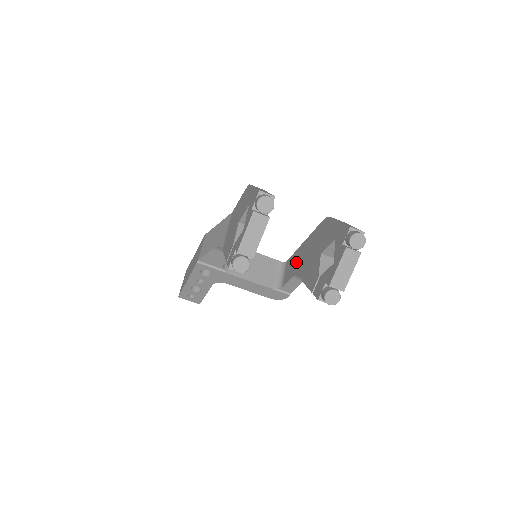
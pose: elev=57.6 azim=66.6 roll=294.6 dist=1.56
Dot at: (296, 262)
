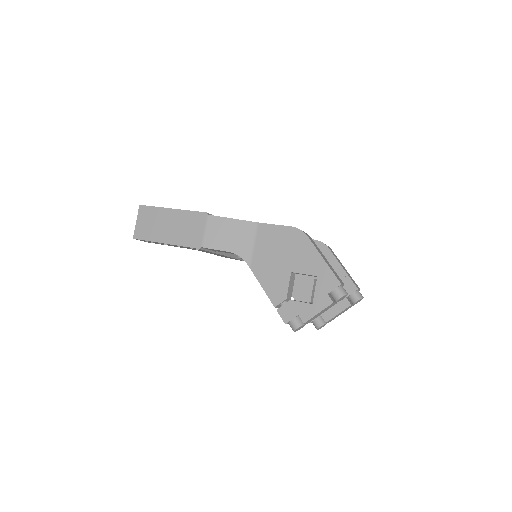
Dot at: occluded
